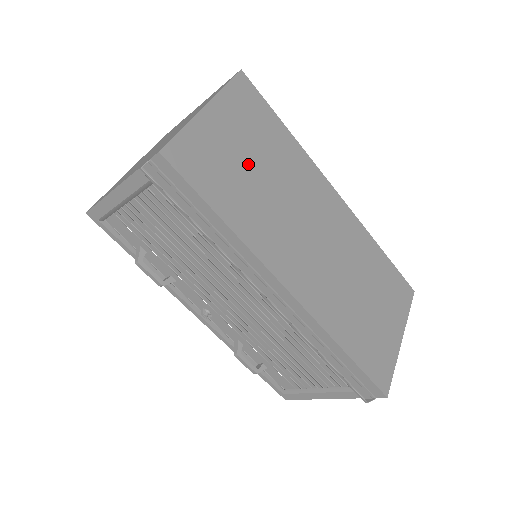
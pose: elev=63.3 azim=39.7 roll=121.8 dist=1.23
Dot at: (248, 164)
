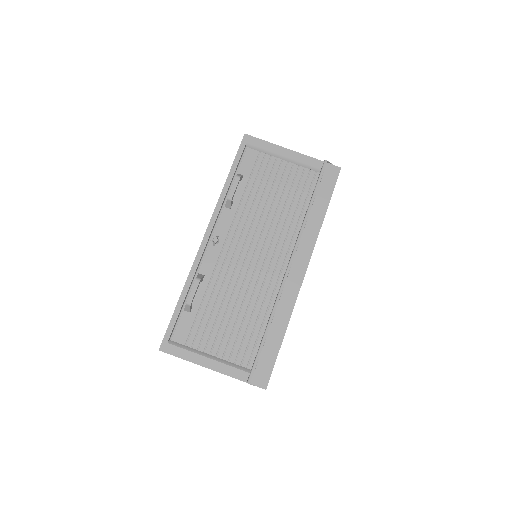
Dot at: occluded
